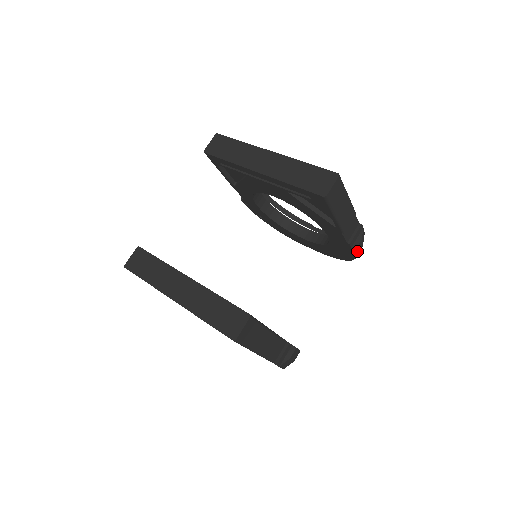
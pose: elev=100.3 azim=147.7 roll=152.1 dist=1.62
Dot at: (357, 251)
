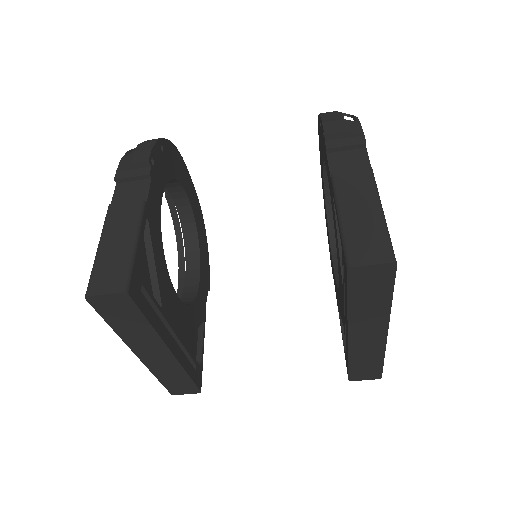
Dot at: occluded
